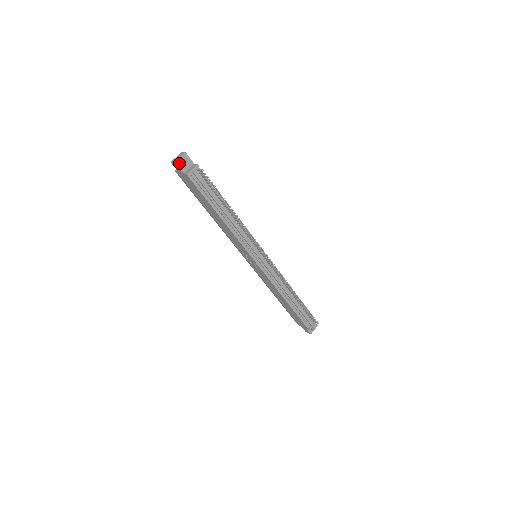
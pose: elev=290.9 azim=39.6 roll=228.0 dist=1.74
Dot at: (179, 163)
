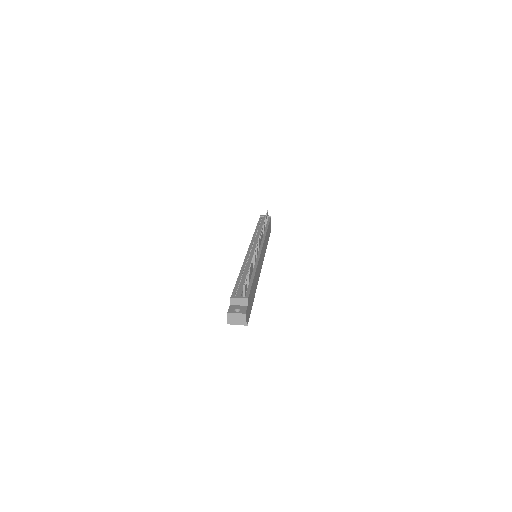
Dot at: occluded
